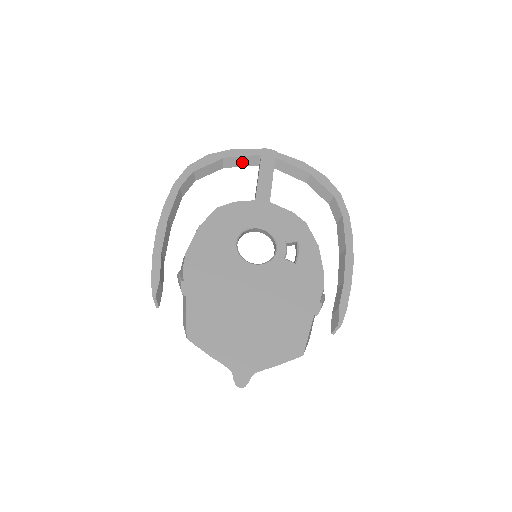
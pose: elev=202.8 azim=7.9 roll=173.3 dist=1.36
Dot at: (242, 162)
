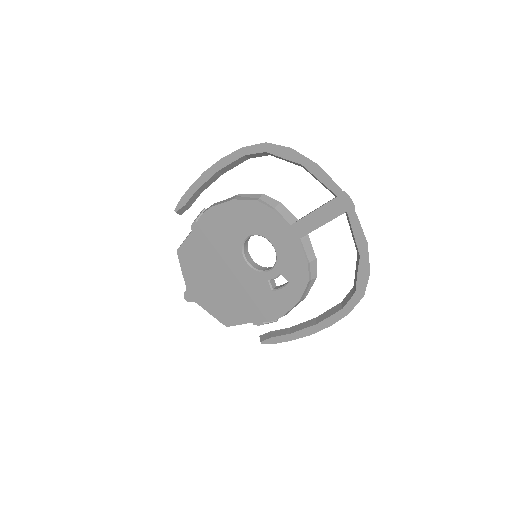
Dot at: occluded
